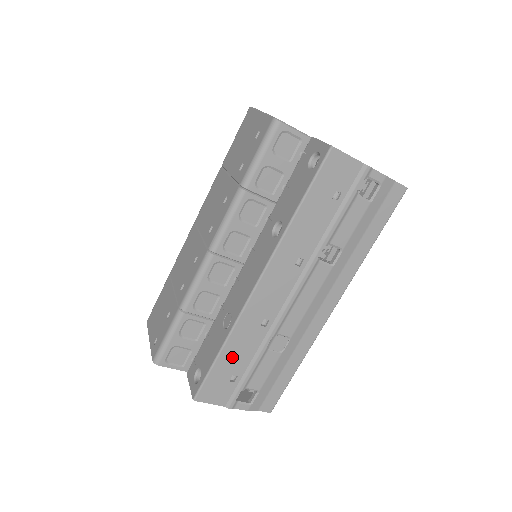
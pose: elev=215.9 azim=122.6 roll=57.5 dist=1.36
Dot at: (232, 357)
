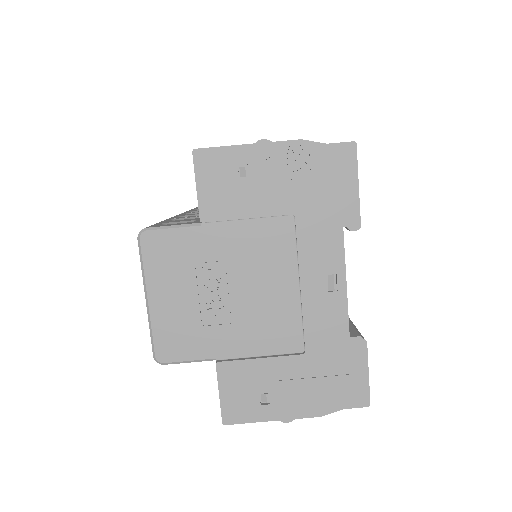
Dot at: occluded
